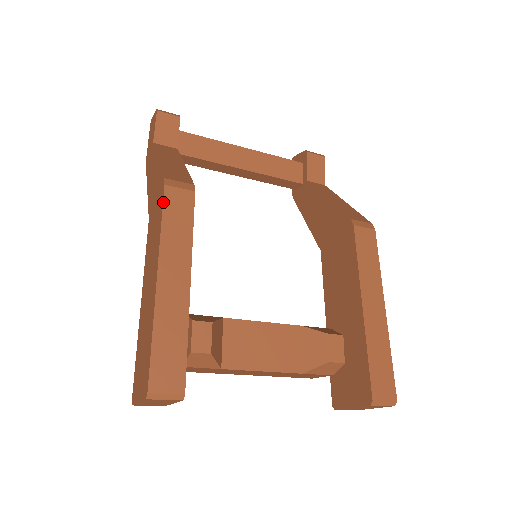
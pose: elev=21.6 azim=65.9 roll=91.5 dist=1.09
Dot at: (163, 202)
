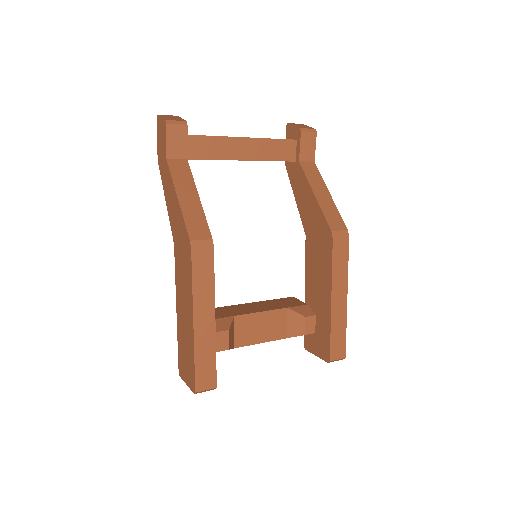
Dot at: (192, 264)
